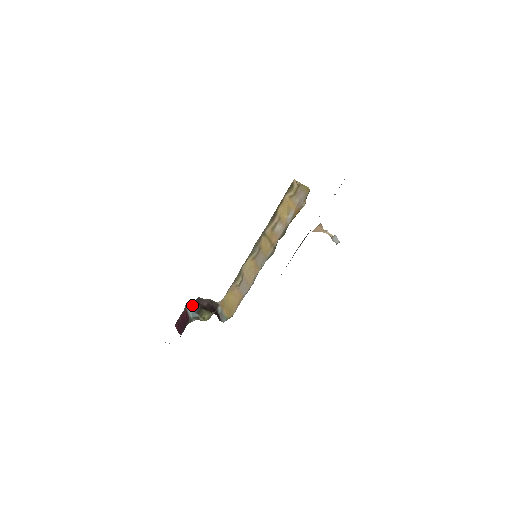
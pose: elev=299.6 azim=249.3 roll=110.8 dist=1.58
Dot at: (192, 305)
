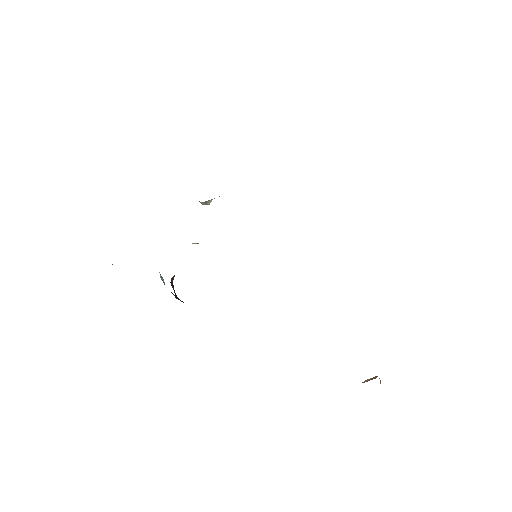
Dot at: occluded
